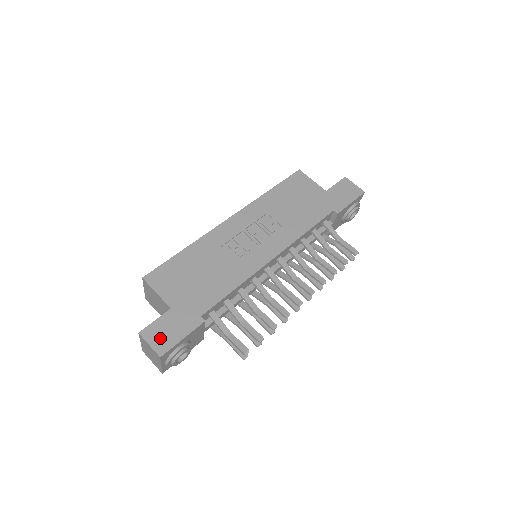
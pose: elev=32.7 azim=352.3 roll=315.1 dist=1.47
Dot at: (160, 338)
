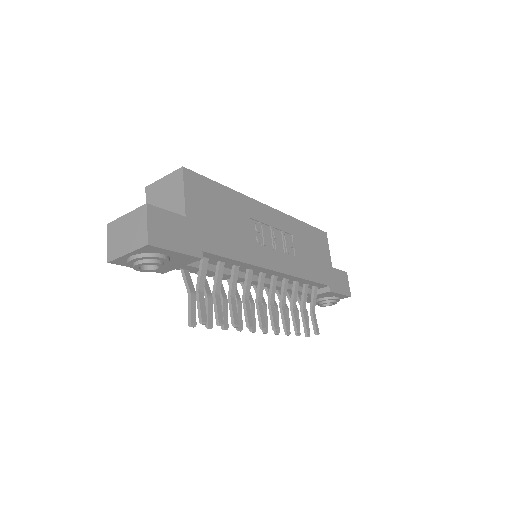
Dot at: (160, 229)
